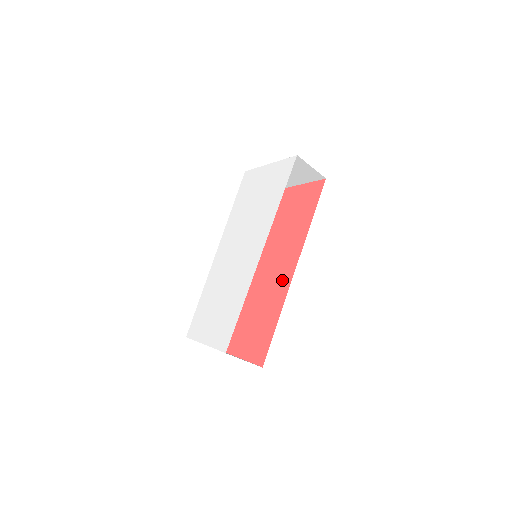
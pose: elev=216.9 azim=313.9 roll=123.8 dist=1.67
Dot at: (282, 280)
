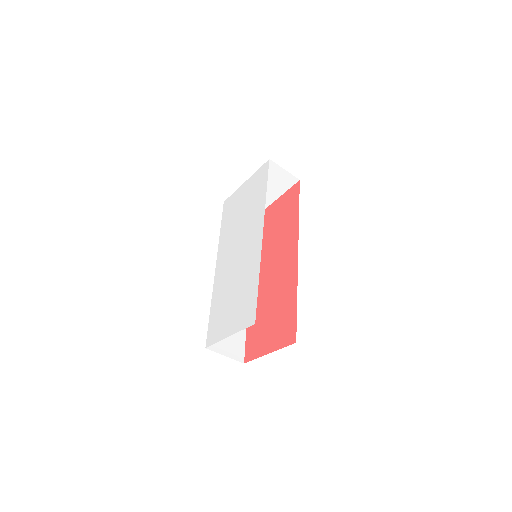
Dot at: (288, 267)
